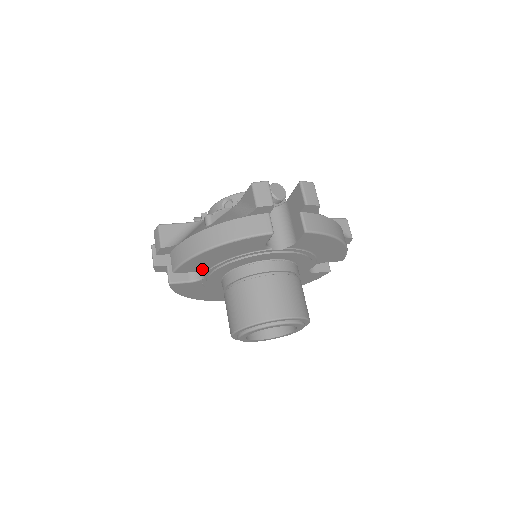
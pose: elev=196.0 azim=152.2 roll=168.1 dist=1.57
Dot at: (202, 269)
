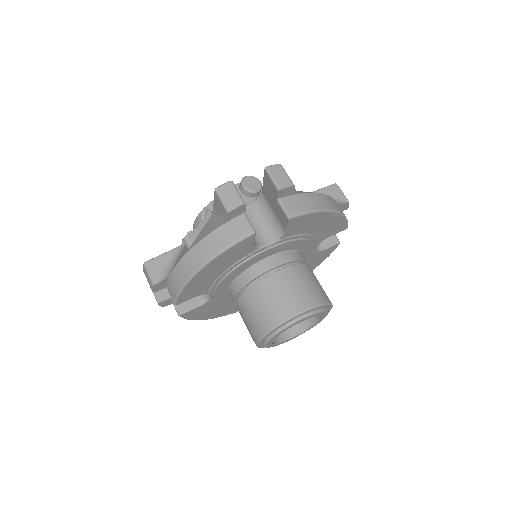
Dot at: (203, 291)
